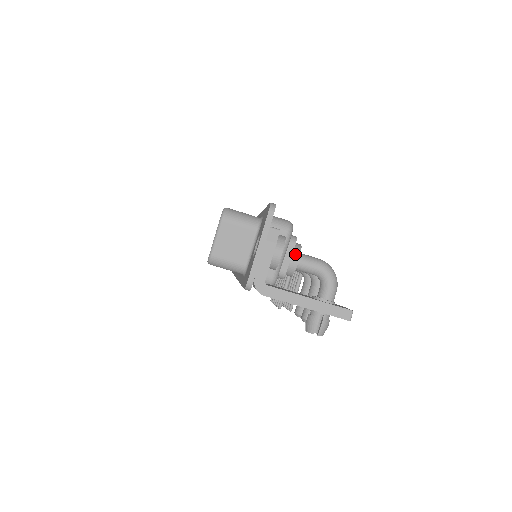
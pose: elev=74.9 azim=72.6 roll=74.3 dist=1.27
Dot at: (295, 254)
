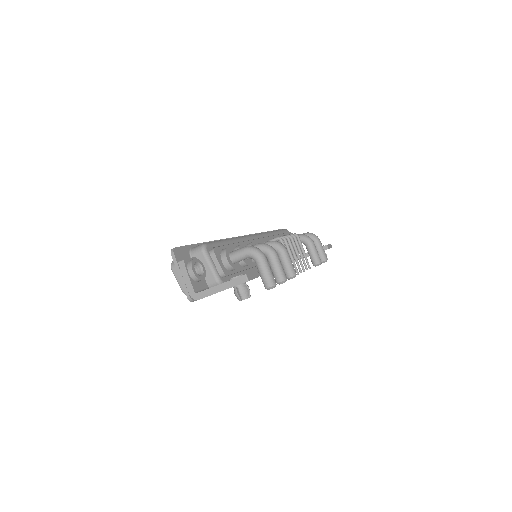
Dot at: (223, 257)
